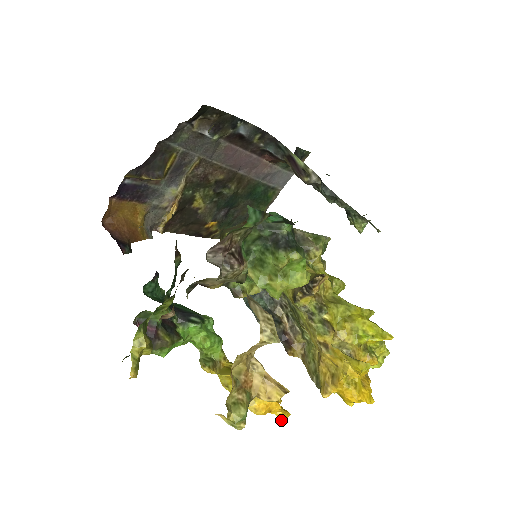
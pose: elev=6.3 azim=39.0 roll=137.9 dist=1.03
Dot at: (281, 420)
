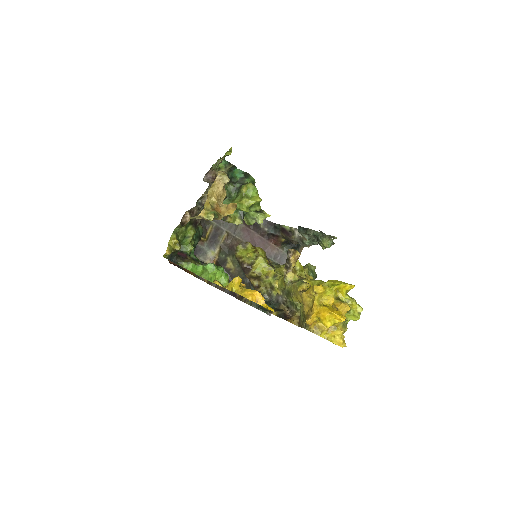
Dot at: (265, 307)
